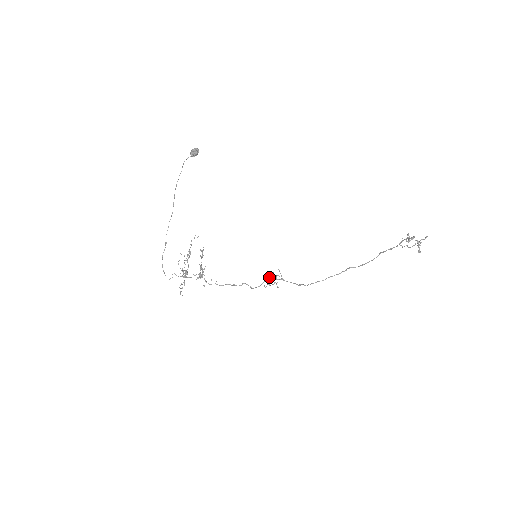
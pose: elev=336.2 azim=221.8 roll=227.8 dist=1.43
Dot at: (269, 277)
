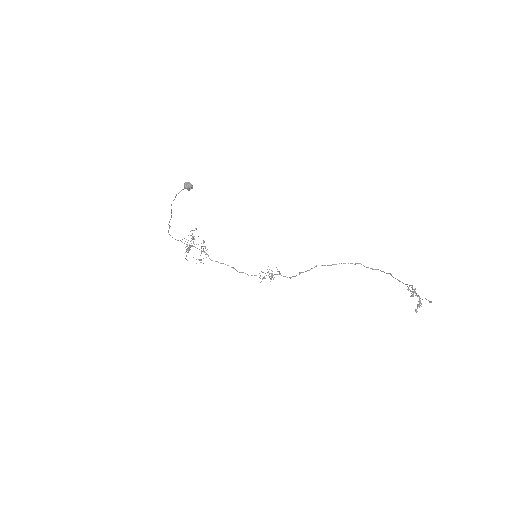
Dot at: occluded
